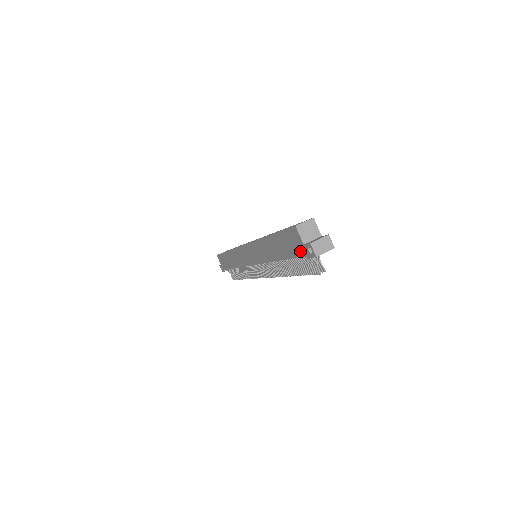
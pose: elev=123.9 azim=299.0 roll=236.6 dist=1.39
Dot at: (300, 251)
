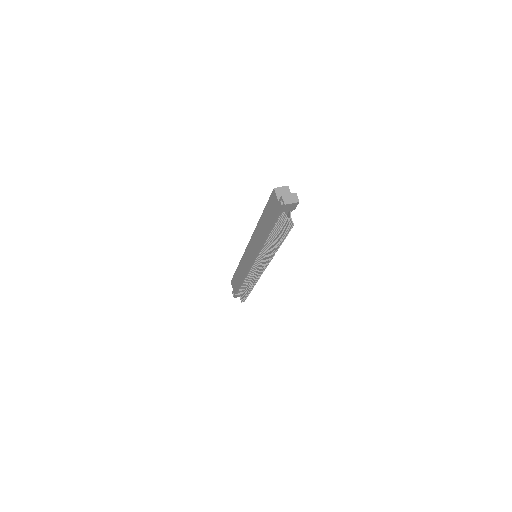
Dot at: (277, 210)
